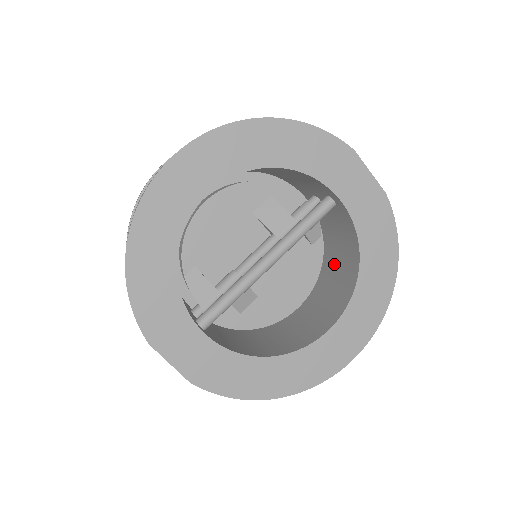
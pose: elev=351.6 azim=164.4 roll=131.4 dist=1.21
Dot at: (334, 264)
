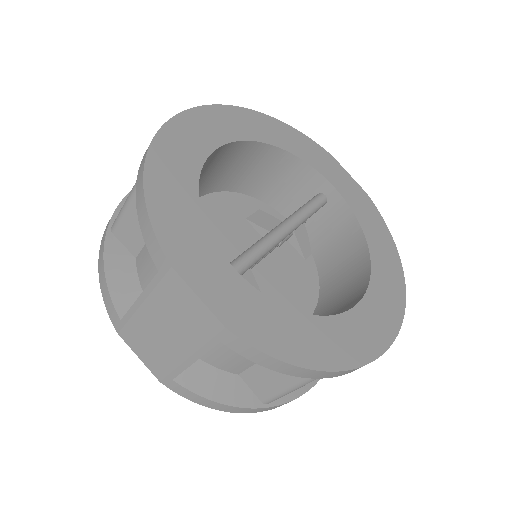
Dot at: (332, 276)
